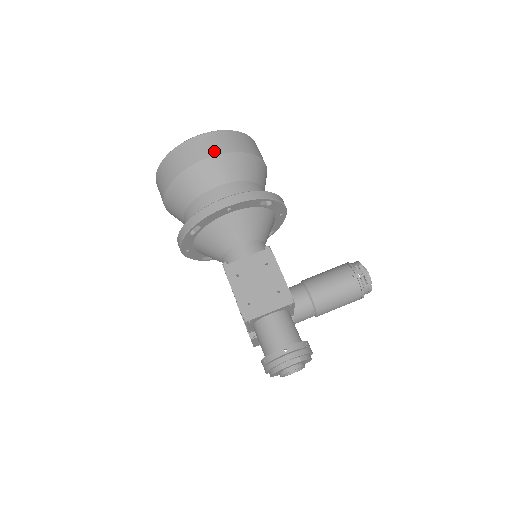
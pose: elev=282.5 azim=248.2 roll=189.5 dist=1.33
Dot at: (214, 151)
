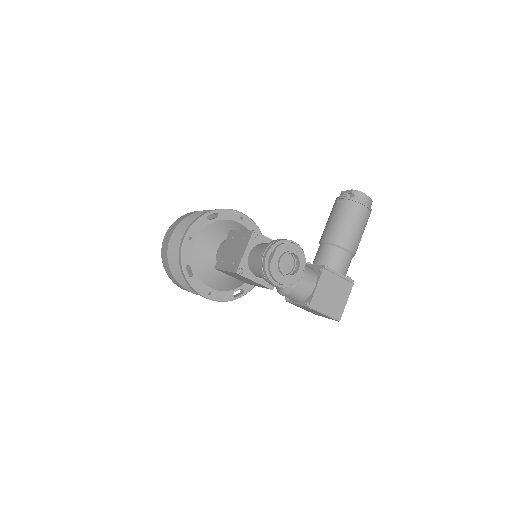
Dot at: (173, 230)
